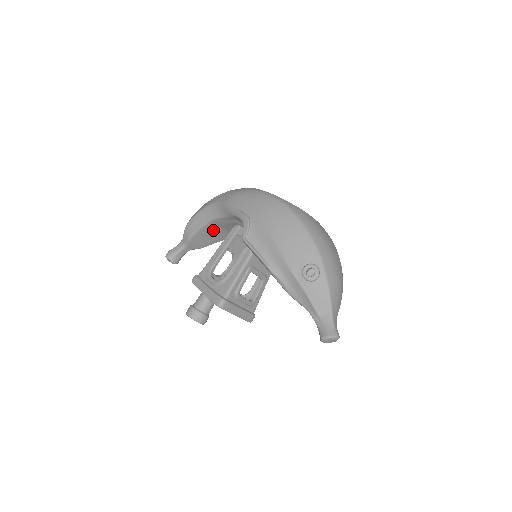
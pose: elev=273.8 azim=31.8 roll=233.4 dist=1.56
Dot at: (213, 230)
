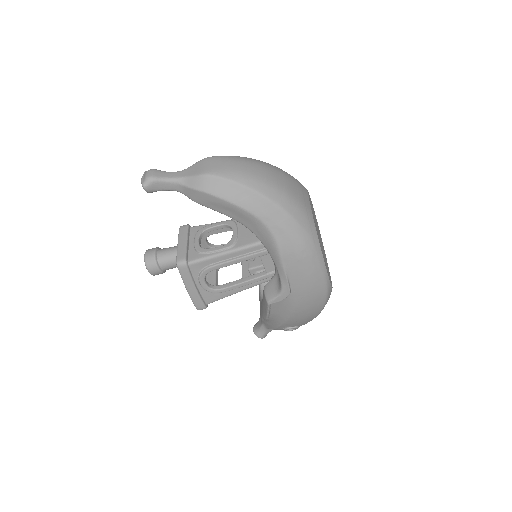
Dot at: occluded
